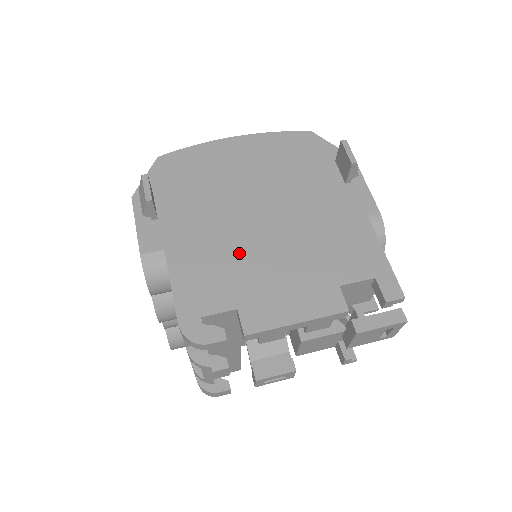
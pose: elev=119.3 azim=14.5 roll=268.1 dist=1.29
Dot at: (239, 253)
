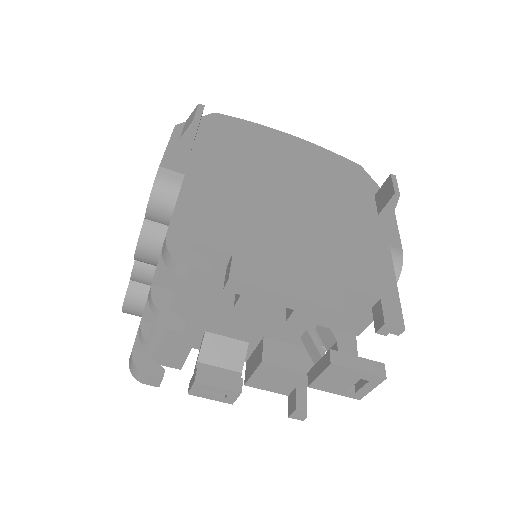
Dot at: (256, 213)
